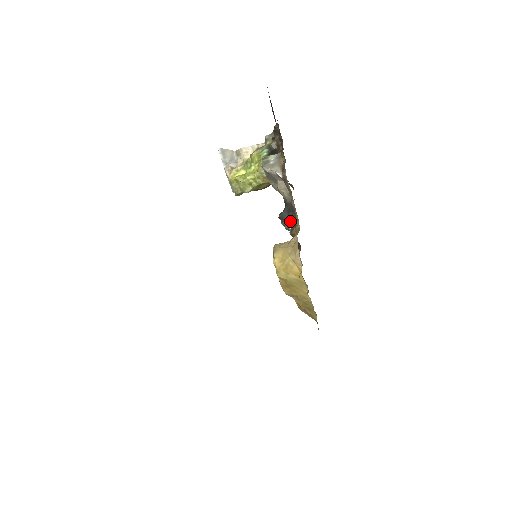
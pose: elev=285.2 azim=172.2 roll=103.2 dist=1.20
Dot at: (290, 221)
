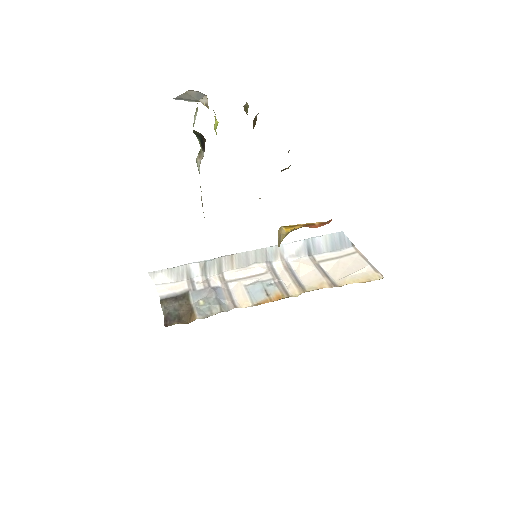
Dot at: occluded
